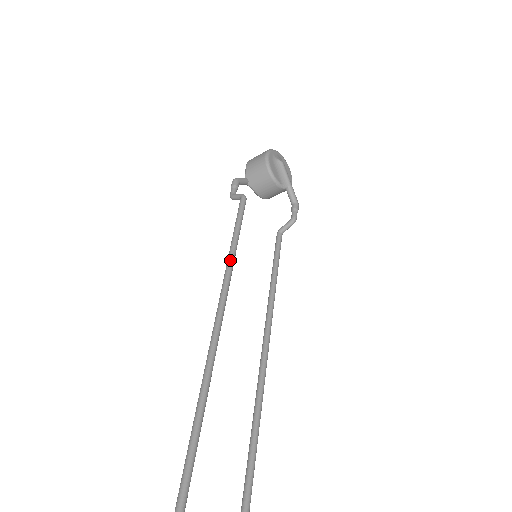
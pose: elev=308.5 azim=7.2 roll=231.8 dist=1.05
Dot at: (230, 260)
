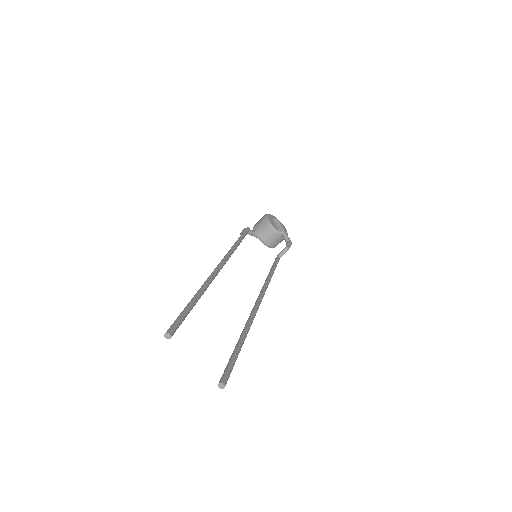
Dot at: (234, 245)
